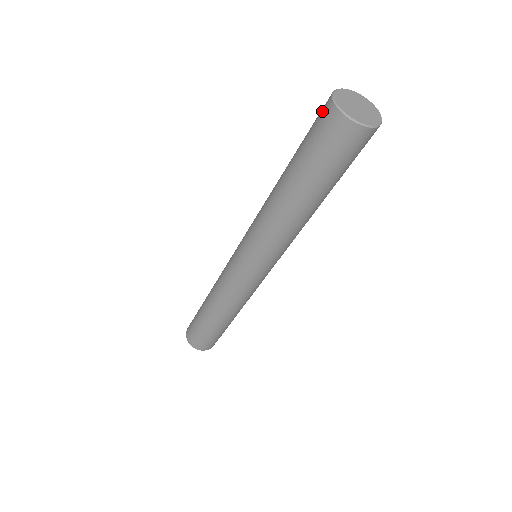
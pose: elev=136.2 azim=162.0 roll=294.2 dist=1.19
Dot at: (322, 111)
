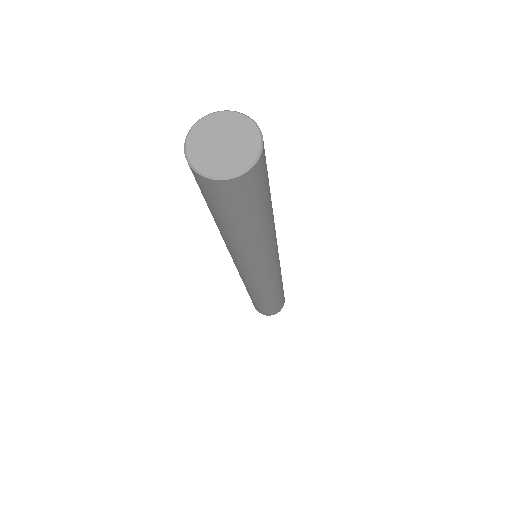
Dot at: occluded
